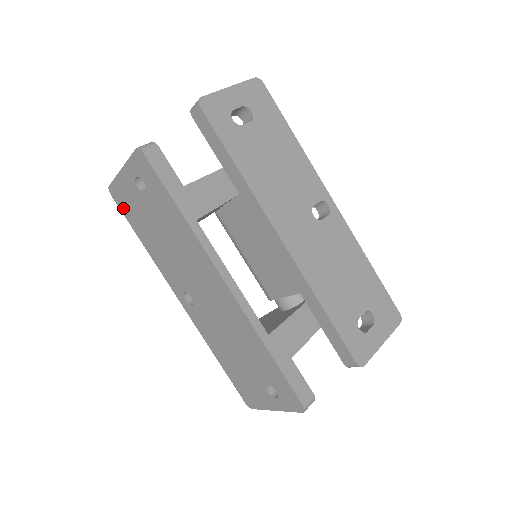
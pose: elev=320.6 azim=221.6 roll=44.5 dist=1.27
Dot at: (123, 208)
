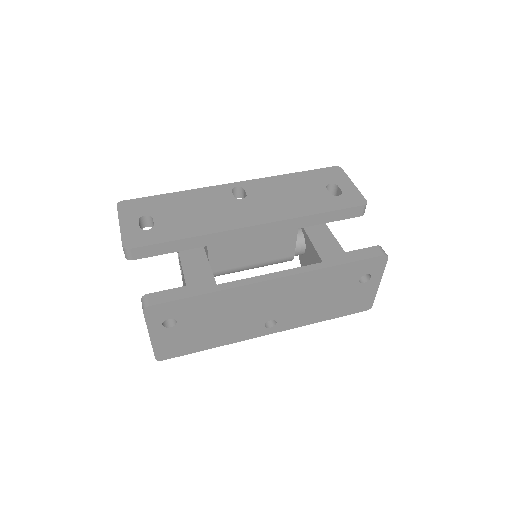
Dot at: (178, 353)
